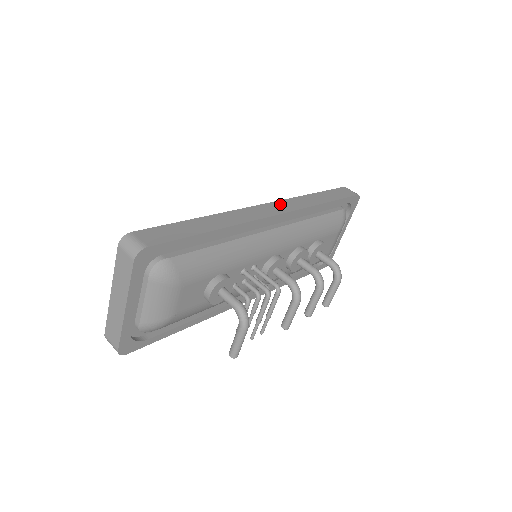
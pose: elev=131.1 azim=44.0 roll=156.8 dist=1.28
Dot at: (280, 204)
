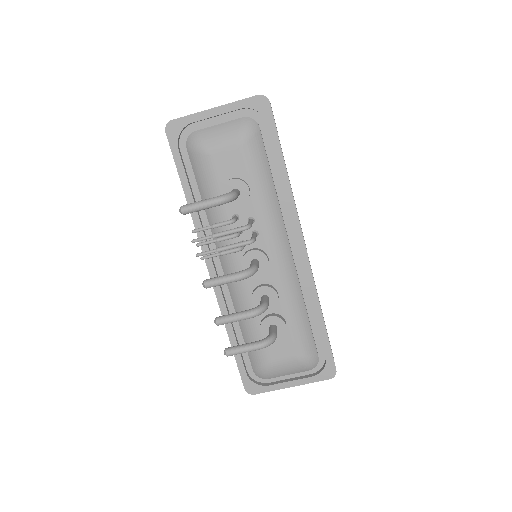
Dot at: occluded
